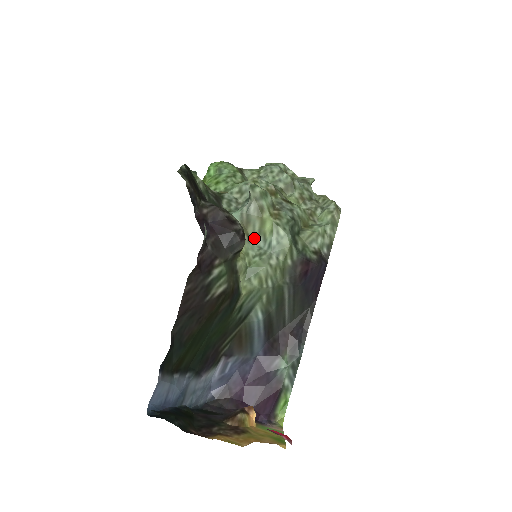
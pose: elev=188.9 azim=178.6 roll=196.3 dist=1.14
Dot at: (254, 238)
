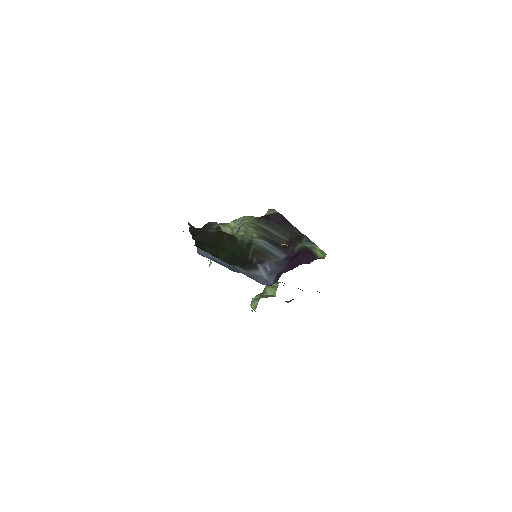
Dot at: occluded
